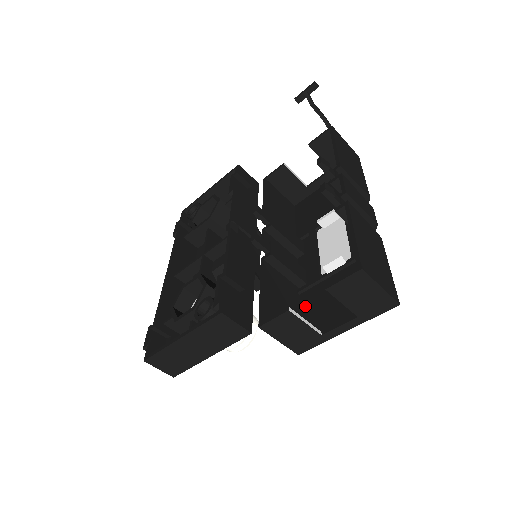
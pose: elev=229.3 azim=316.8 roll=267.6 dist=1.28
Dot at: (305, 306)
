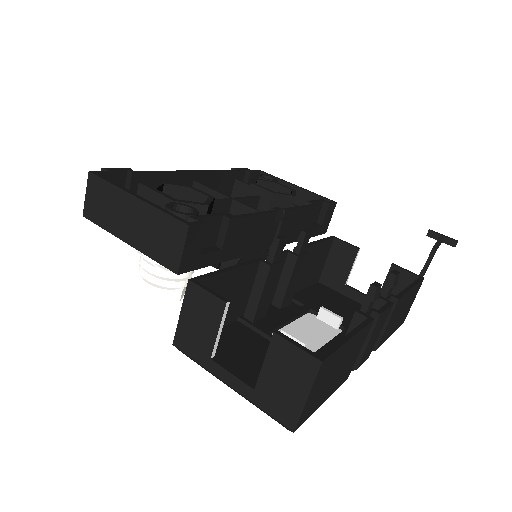
Dot at: (229, 331)
